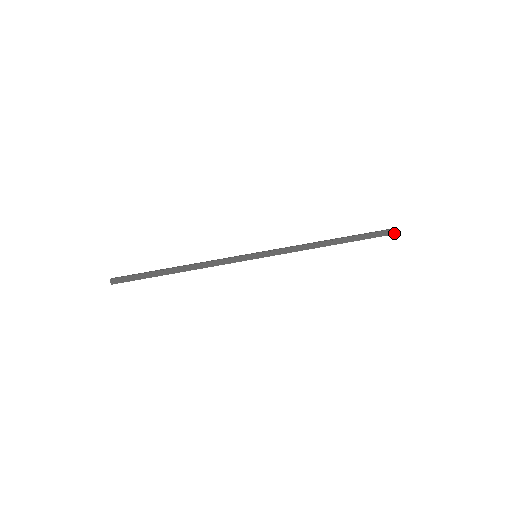
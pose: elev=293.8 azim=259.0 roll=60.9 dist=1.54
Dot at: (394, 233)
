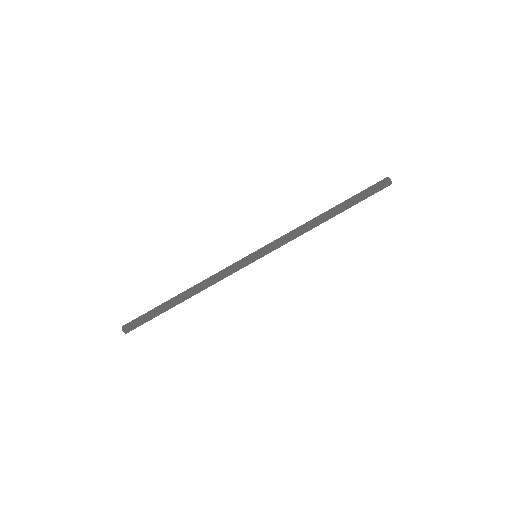
Dot at: occluded
